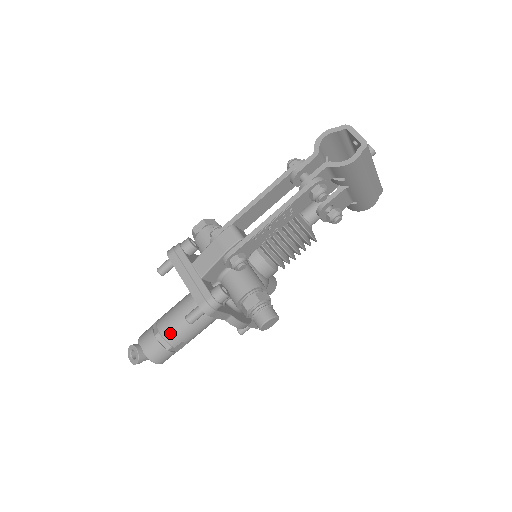
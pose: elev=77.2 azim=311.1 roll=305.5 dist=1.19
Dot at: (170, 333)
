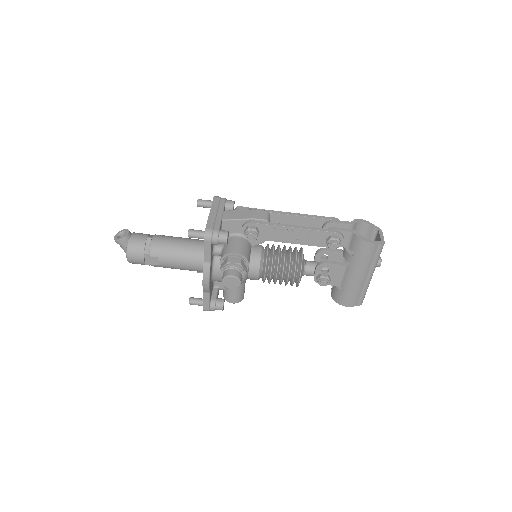
Dot at: (159, 244)
